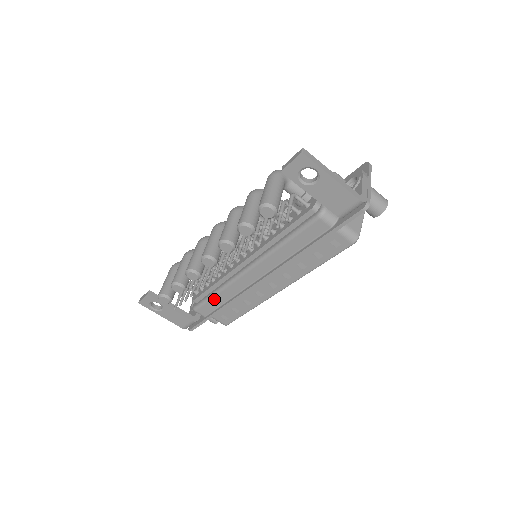
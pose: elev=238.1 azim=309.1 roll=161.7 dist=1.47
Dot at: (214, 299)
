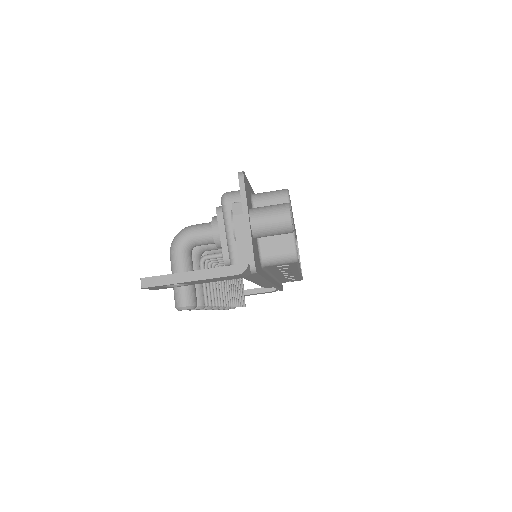
Dot at: (265, 286)
